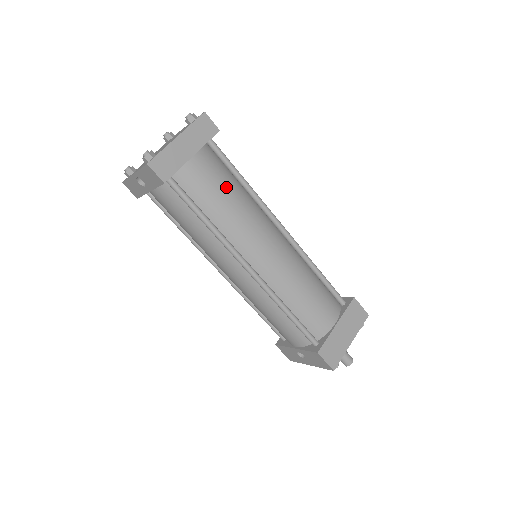
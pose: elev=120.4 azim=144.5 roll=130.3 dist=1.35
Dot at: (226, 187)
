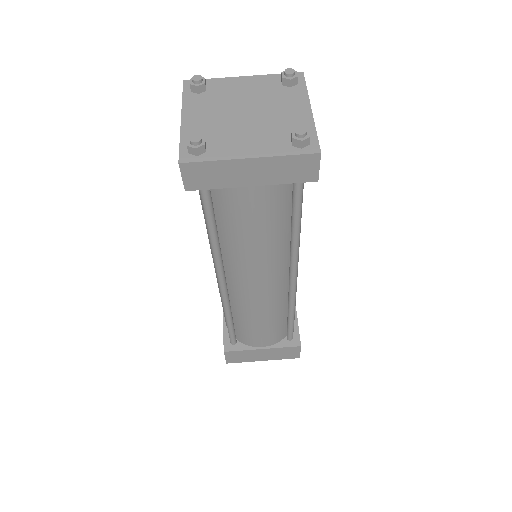
Dot at: (264, 227)
